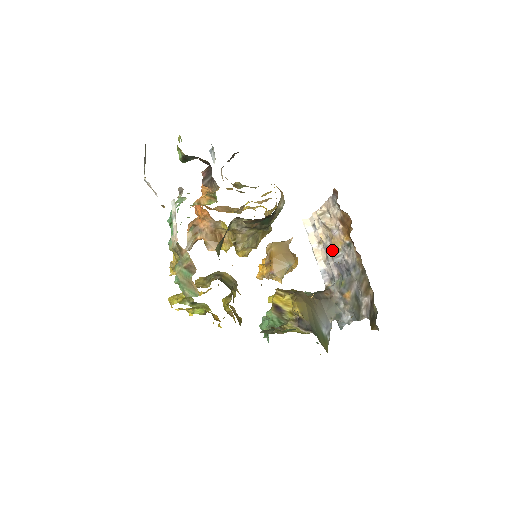
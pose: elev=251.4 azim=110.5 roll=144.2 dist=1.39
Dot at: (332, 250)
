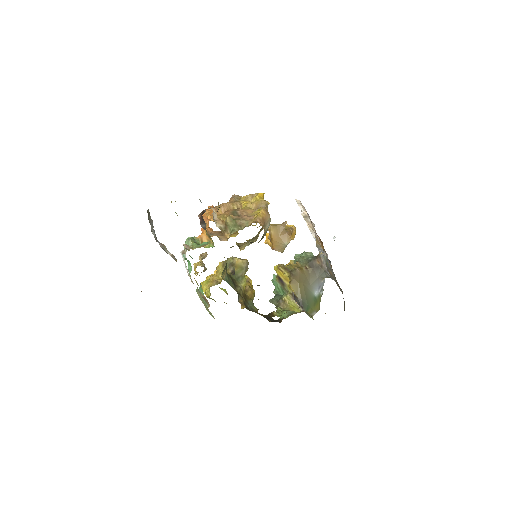
Dot at: (316, 243)
